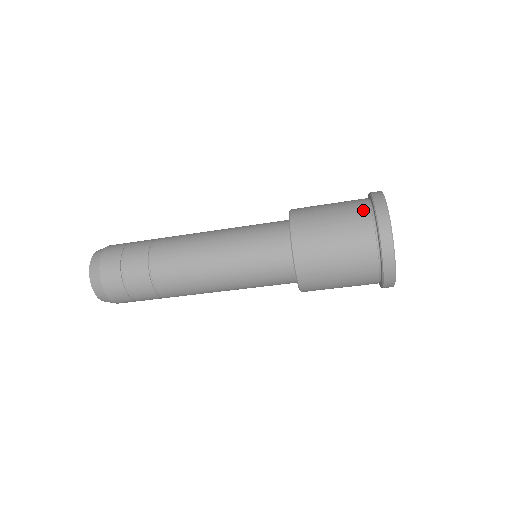
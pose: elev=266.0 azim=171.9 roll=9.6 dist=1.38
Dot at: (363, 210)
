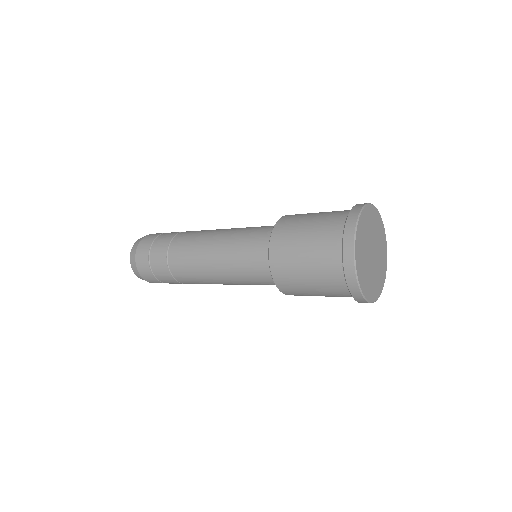
Dot at: (348, 210)
